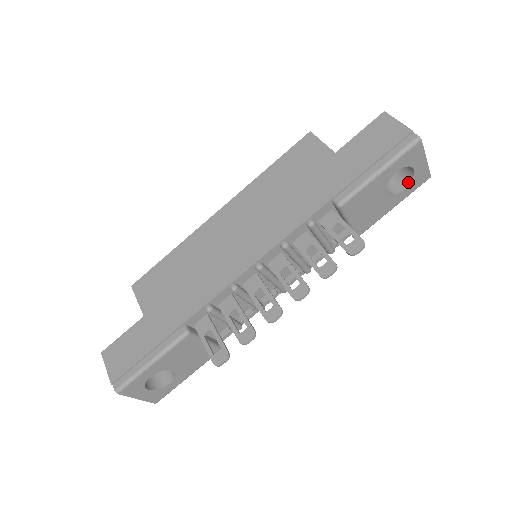
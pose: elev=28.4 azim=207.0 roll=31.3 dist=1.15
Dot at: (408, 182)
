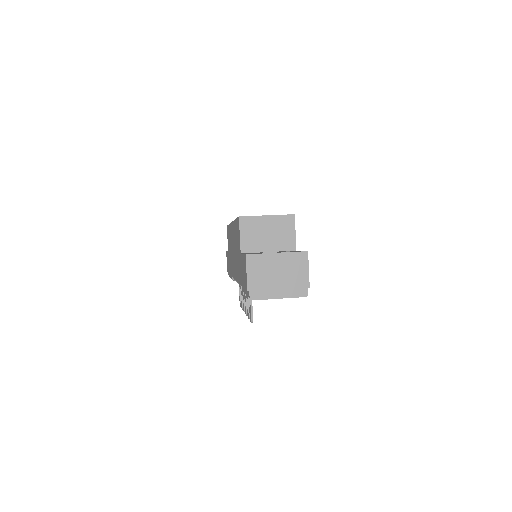
Dot at: occluded
